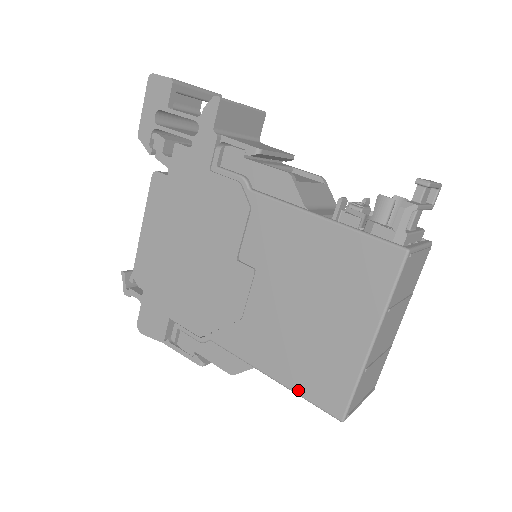
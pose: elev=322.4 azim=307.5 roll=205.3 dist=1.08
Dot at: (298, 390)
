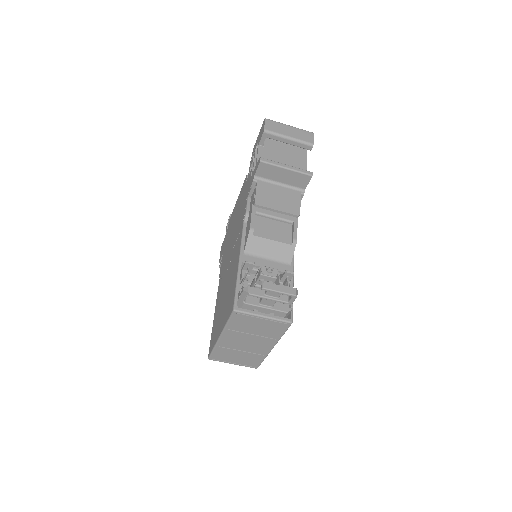
Dot at: (212, 331)
